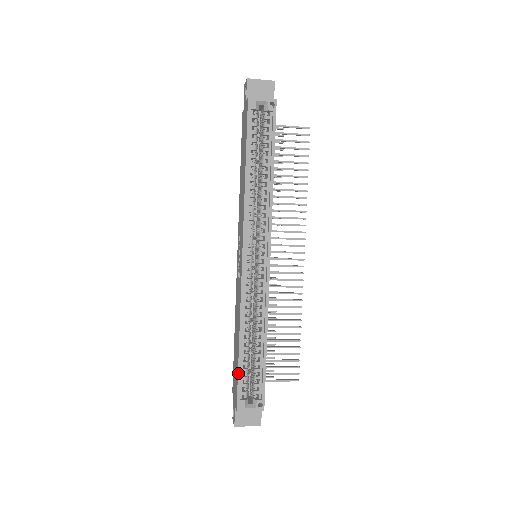
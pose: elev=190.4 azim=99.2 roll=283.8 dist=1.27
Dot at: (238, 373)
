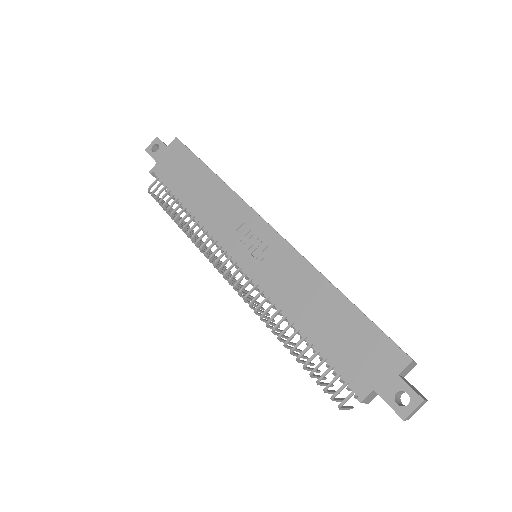
Dot at: (370, 320)
